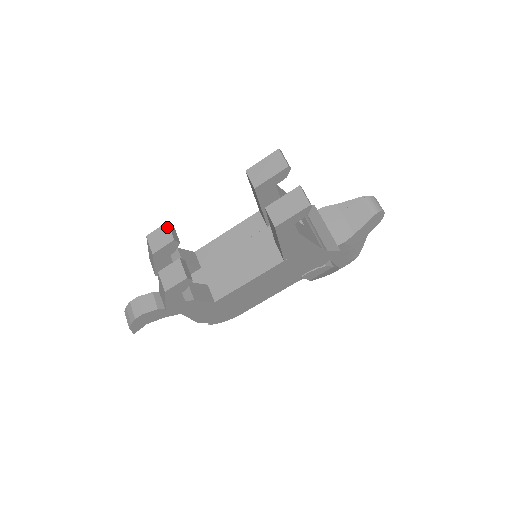
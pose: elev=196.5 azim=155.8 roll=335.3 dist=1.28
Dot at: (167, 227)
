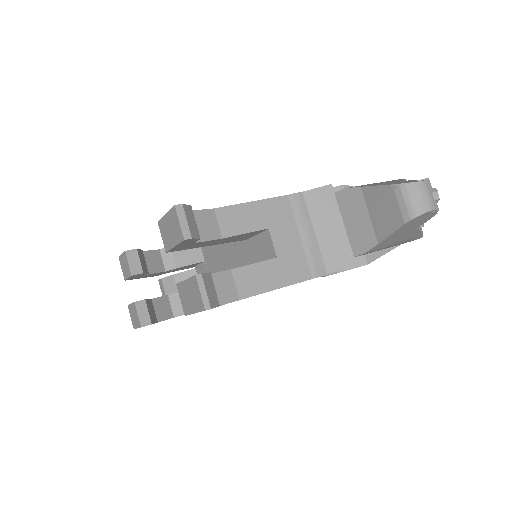
Dot at: (126, 257)
